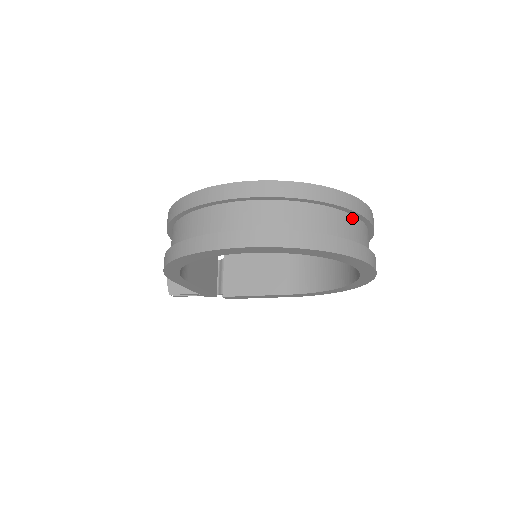
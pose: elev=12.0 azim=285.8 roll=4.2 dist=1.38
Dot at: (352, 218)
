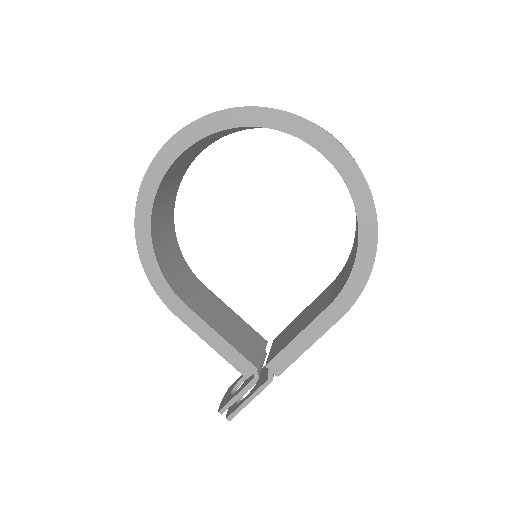
Dot at: occluded
